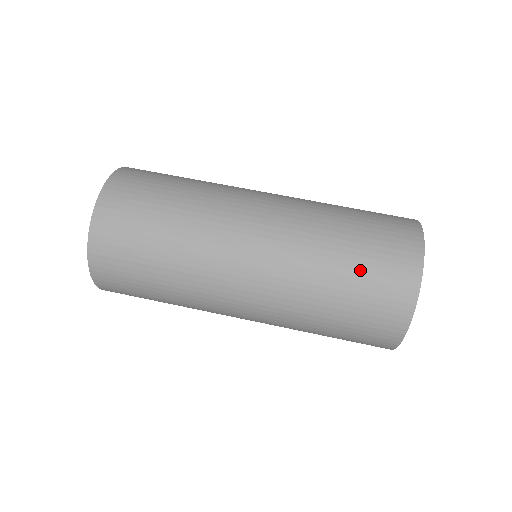
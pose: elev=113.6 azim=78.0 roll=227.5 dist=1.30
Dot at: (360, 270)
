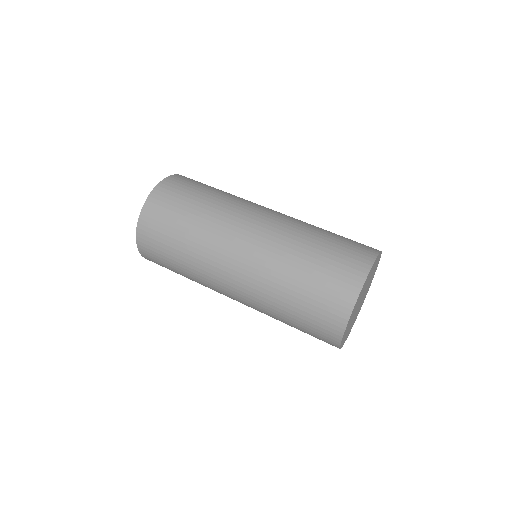
Dot at: (321, 265)
